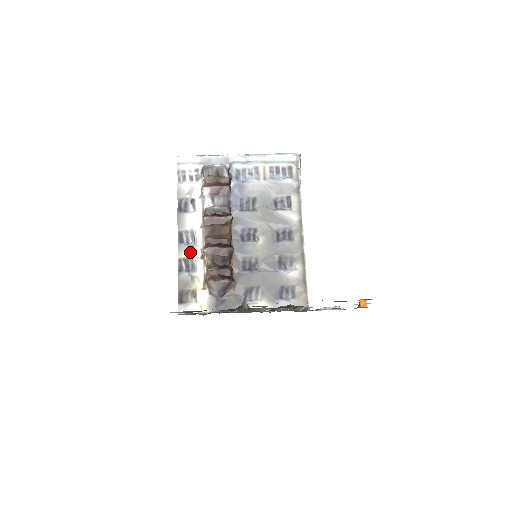
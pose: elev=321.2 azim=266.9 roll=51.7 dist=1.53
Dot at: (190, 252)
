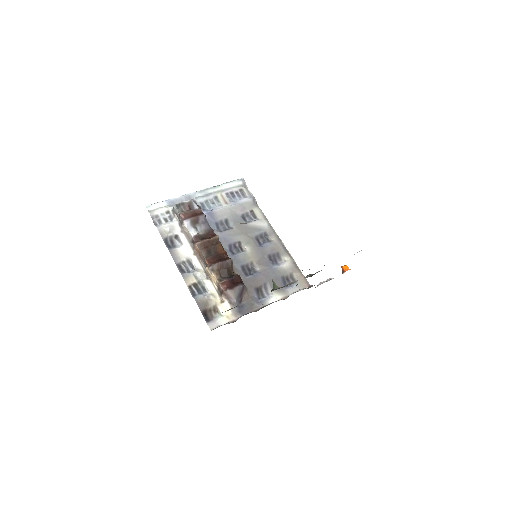
Dot at: (195, 277)
